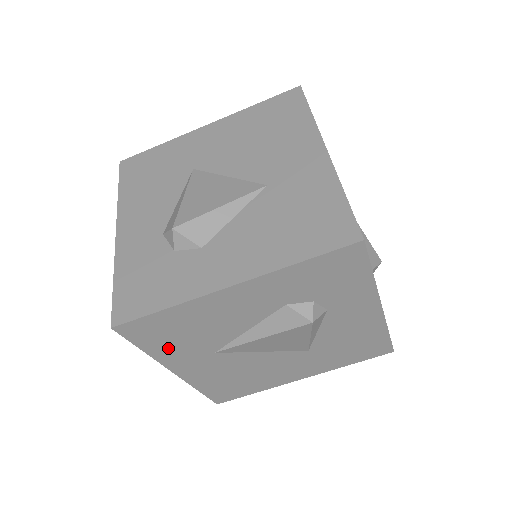
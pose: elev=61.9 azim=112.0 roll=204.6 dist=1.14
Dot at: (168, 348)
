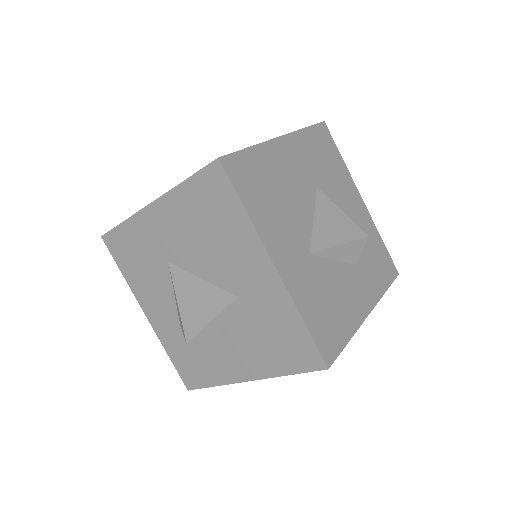
Dot at: occluded
